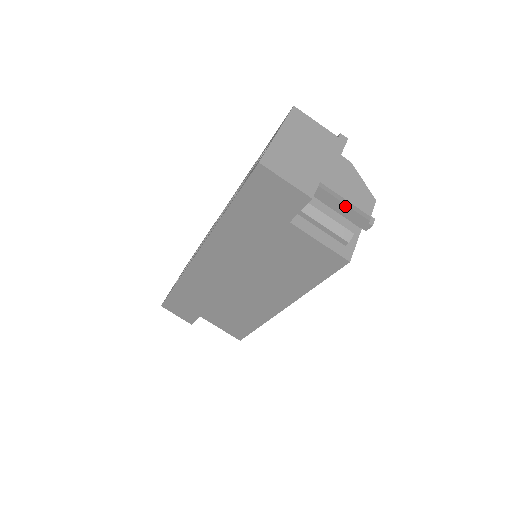
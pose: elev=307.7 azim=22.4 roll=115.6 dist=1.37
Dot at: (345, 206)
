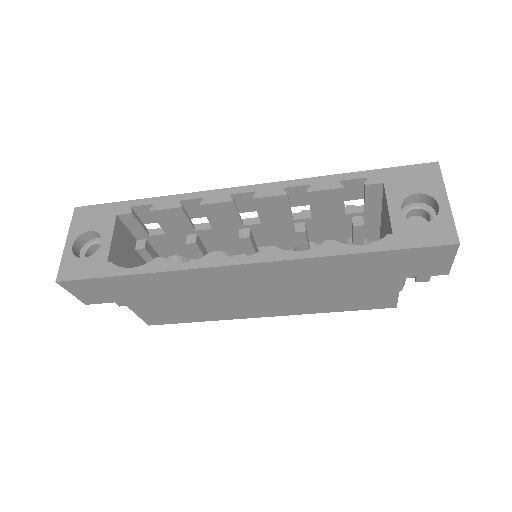
Dot at: occluded
